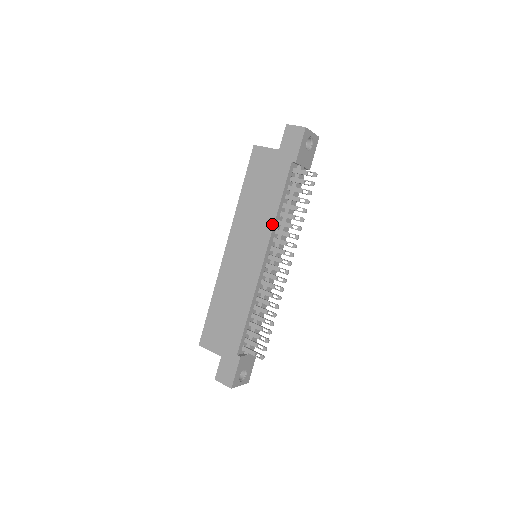
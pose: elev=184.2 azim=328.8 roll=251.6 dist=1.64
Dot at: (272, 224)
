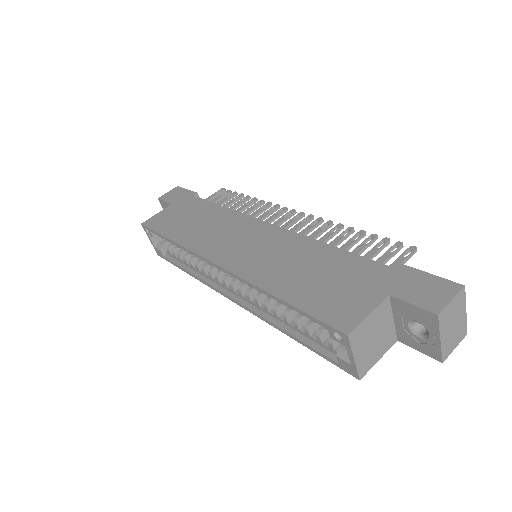
Dot at: (236, 213)
